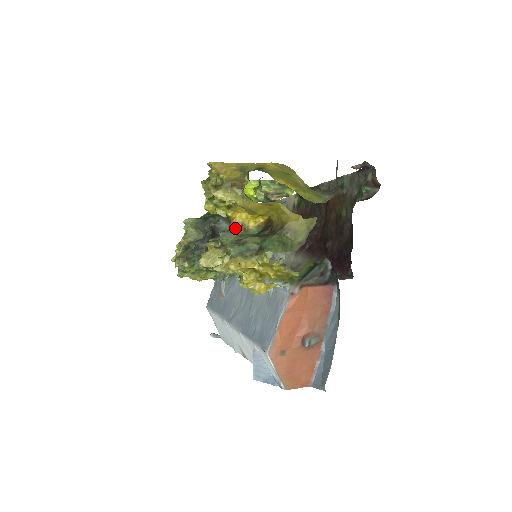
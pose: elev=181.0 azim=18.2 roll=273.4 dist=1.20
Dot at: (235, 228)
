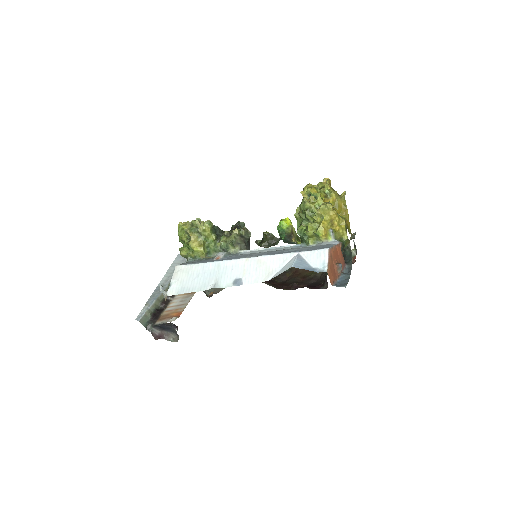
Dot at: occluded
